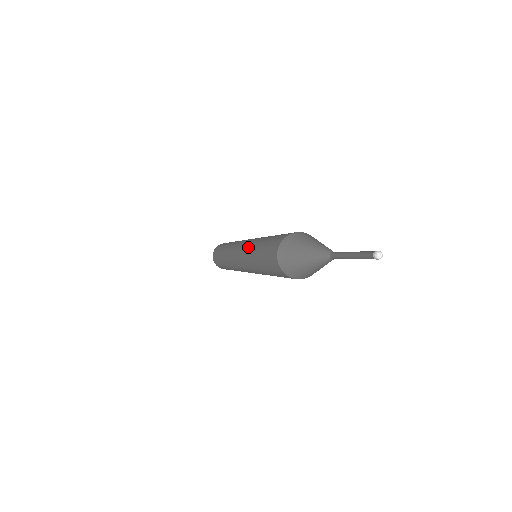
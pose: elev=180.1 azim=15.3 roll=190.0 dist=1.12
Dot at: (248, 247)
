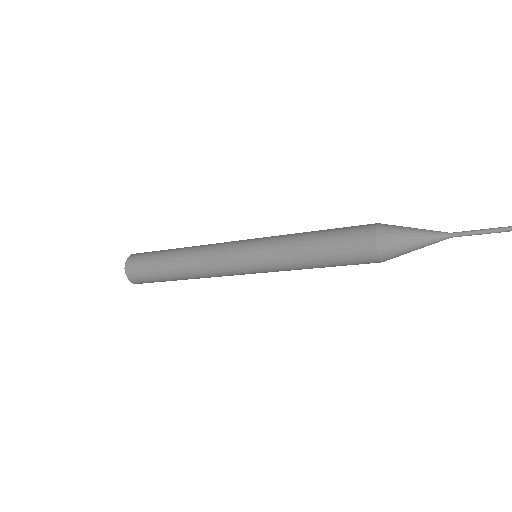
Dot at: (278, 240)
